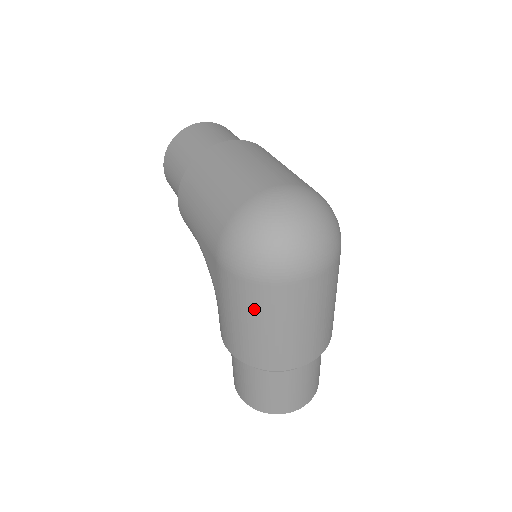
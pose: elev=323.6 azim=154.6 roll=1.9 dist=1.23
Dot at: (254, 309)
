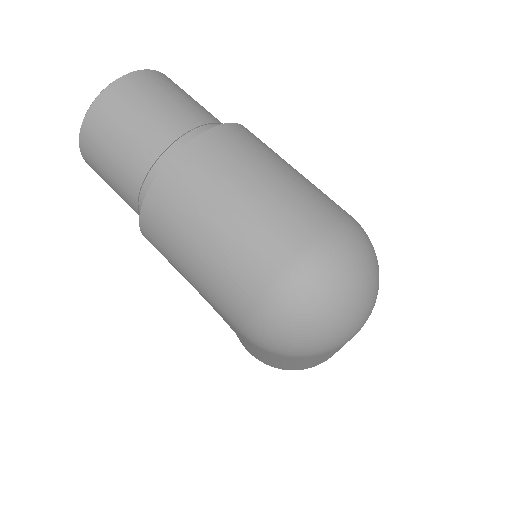
Dot at: (296, 362)
